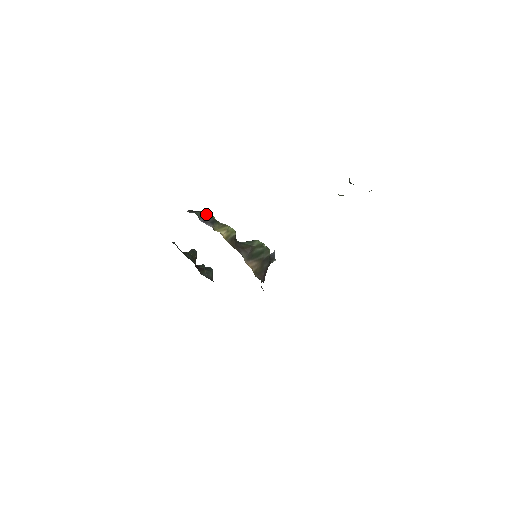
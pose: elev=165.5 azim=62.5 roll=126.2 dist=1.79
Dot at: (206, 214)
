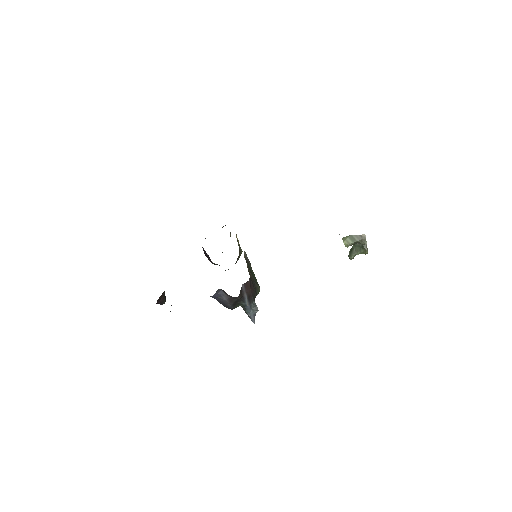
Dot at: occluded
